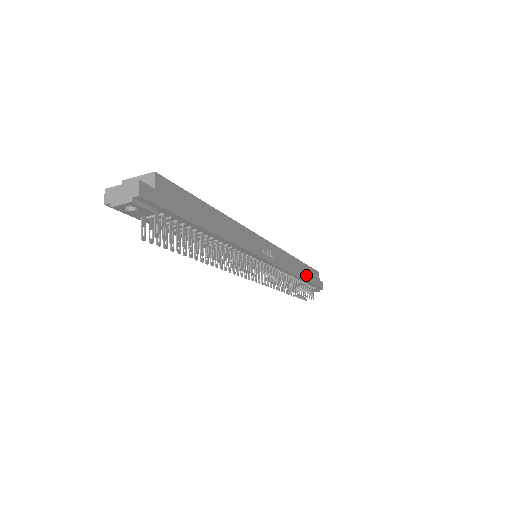
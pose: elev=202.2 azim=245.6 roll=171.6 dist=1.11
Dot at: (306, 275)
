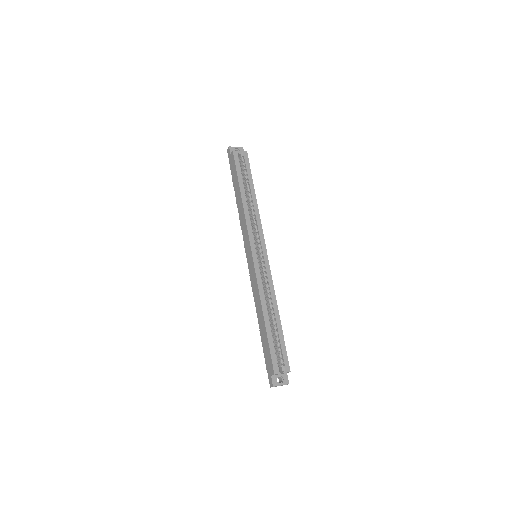
Dot at: occluded
